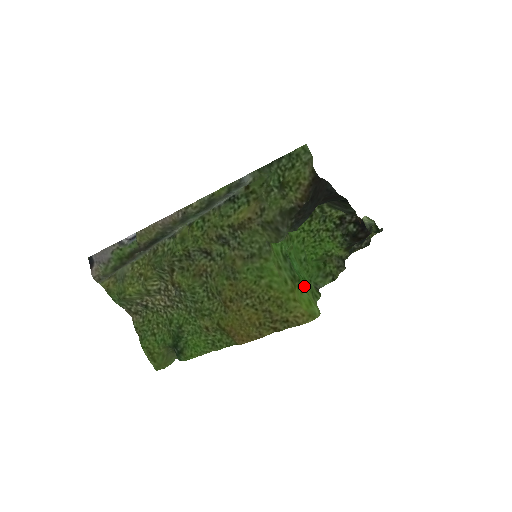
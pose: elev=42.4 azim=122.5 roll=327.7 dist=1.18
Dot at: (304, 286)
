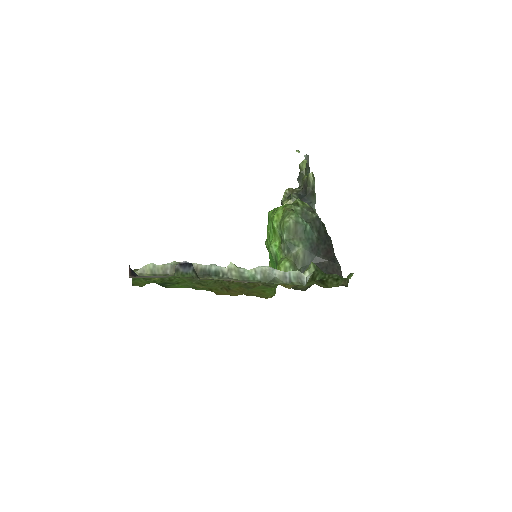
Dot at: occluded
